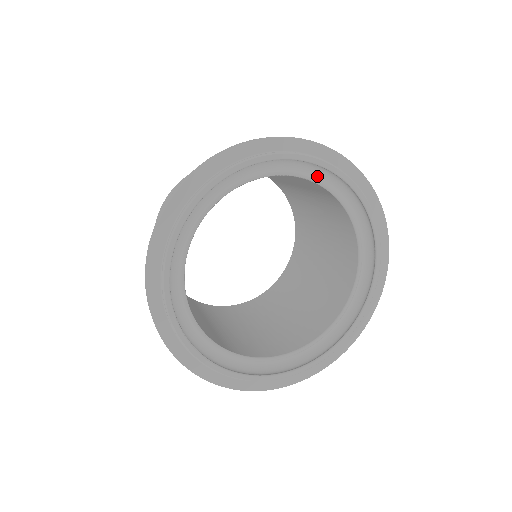
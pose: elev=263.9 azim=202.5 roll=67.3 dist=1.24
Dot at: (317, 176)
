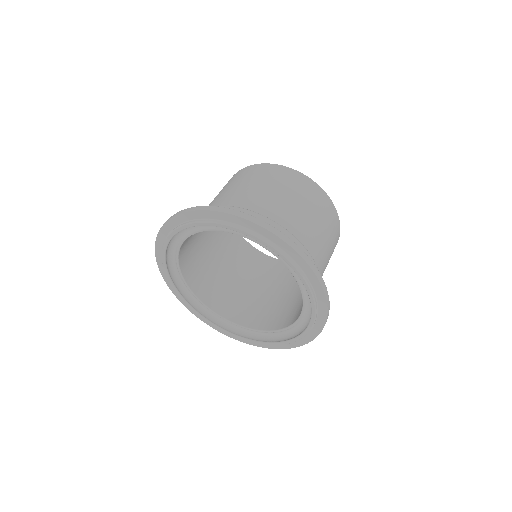
Dot at: occluded
